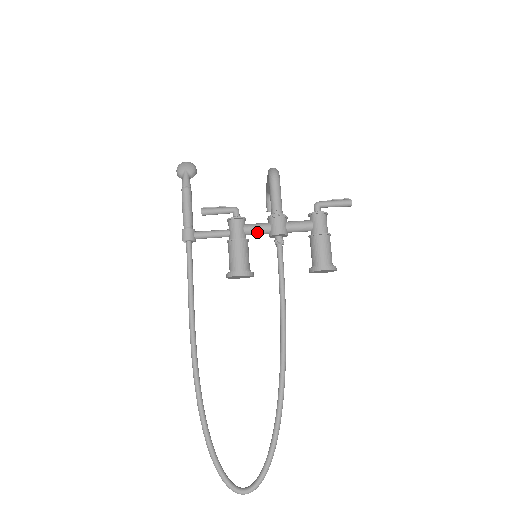
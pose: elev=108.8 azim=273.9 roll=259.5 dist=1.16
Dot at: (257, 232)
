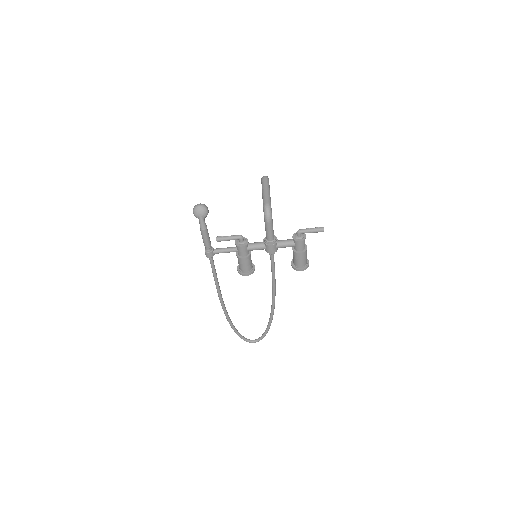
Dot at: occluded
